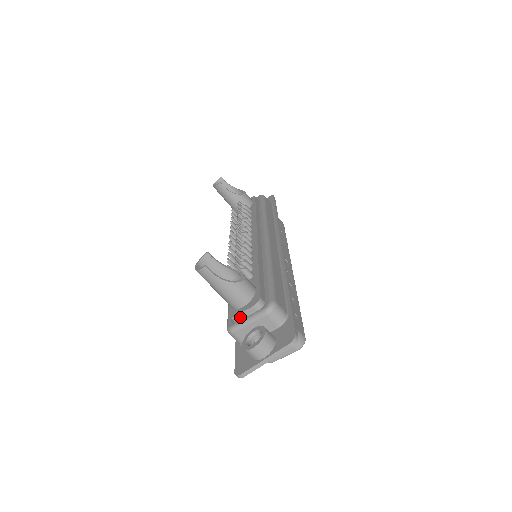
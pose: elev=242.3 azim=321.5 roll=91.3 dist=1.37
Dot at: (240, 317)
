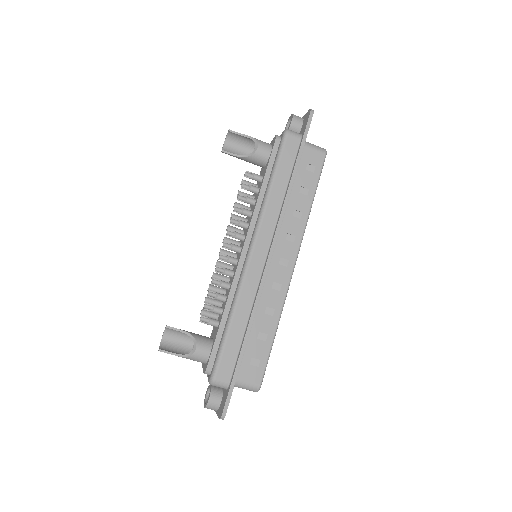
Dot at: occluded
